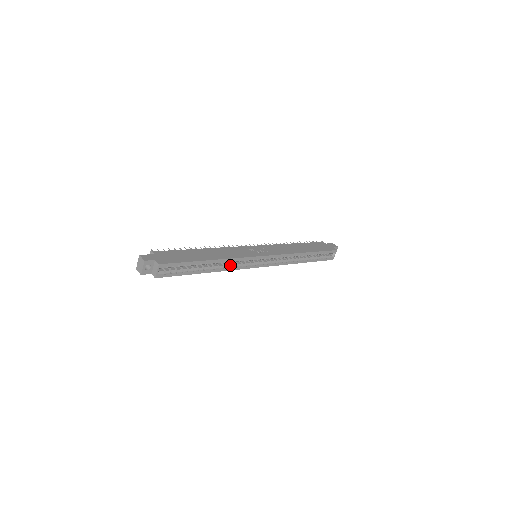
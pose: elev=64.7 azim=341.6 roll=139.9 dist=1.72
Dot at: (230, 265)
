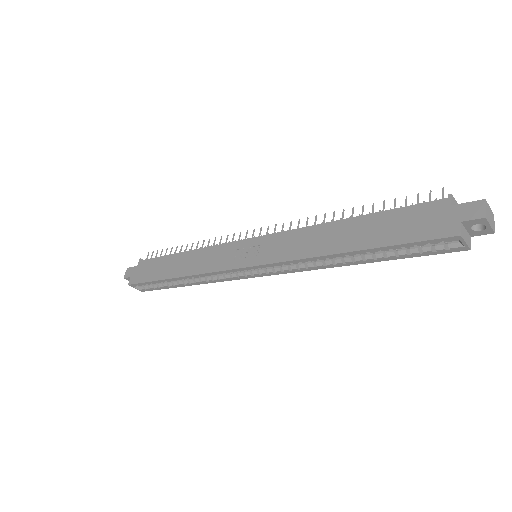
Dot at: (208, 278)
